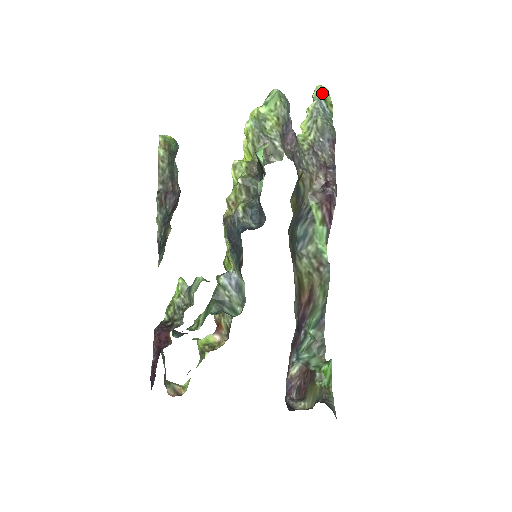
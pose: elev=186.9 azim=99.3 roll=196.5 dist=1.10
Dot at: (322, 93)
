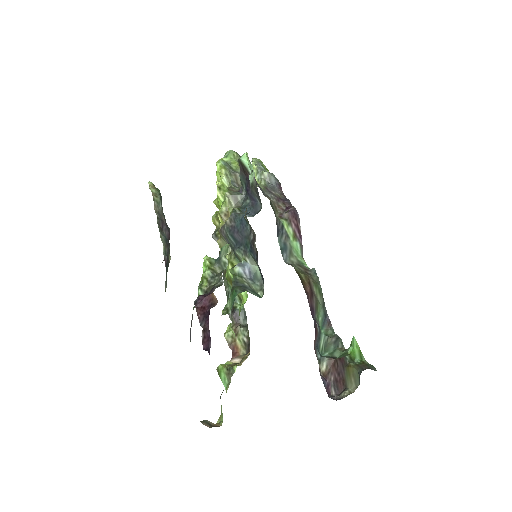
Dot at: (258, 161)
